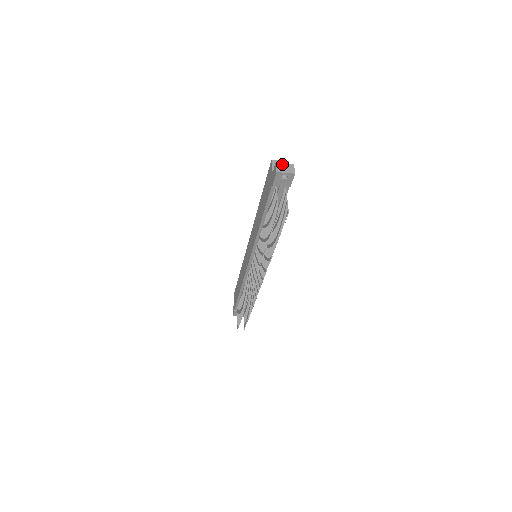
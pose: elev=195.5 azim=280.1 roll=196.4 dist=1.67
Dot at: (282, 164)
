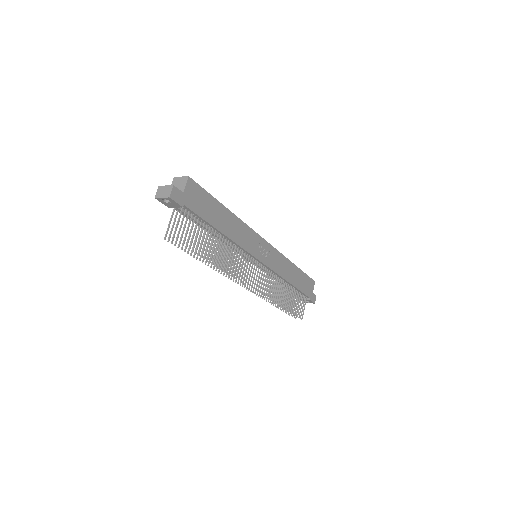
Dot at: (163, 187)
